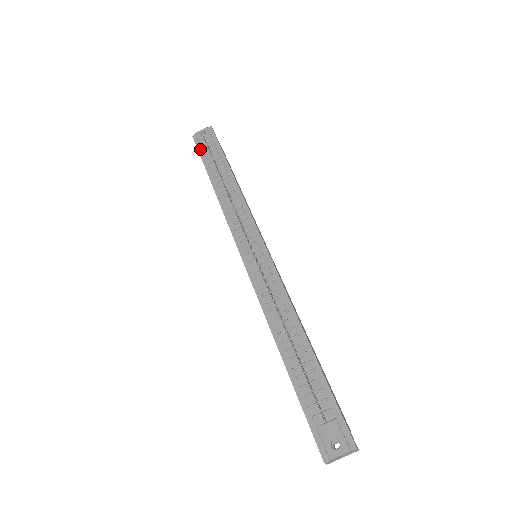
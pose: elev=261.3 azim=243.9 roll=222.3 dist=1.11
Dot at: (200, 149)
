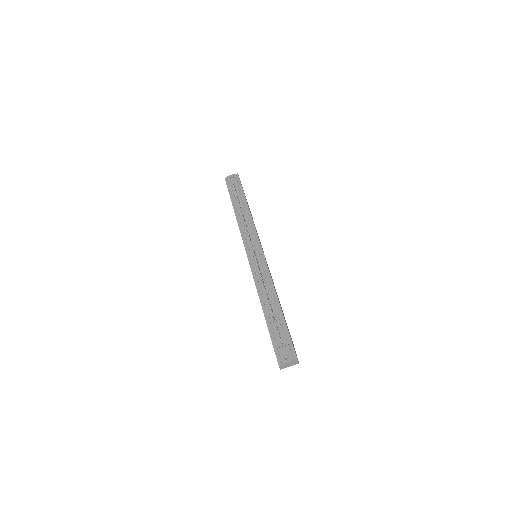
Dot at: (229, 187)
